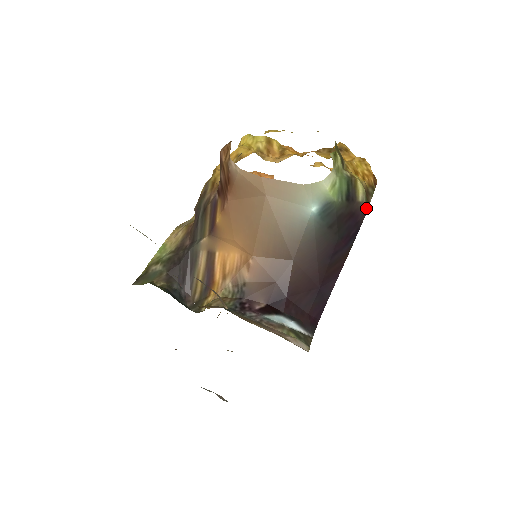
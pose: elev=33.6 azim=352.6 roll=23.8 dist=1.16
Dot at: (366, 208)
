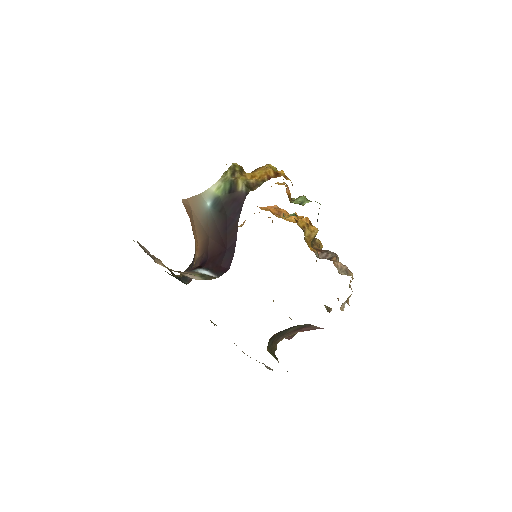
Dot at: (246, 193)
